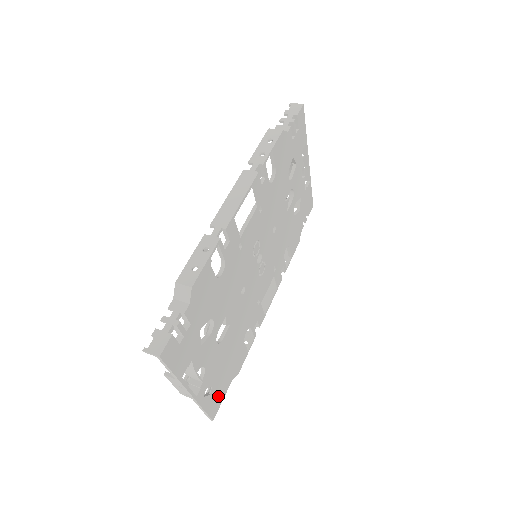
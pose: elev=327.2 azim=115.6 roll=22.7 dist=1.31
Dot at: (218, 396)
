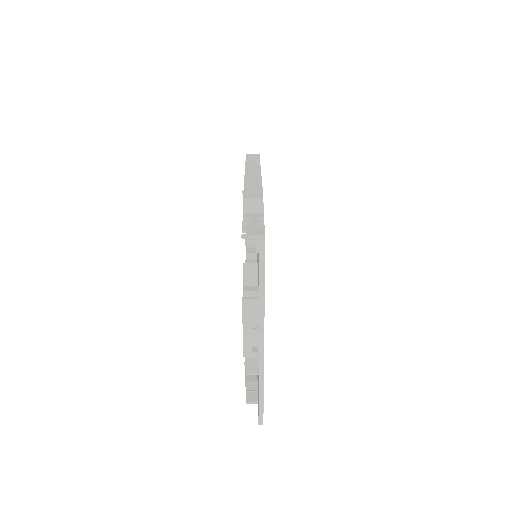
Dot at: occluded
